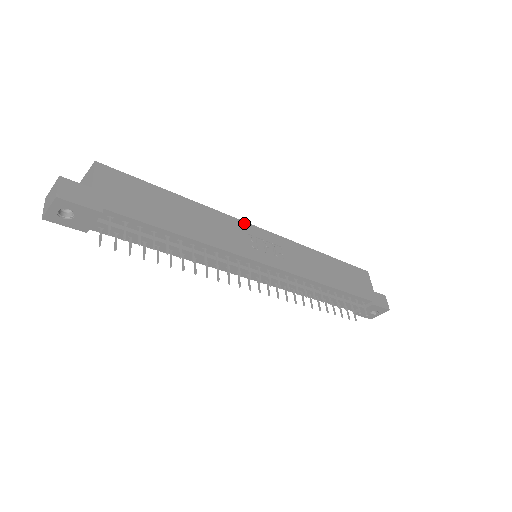
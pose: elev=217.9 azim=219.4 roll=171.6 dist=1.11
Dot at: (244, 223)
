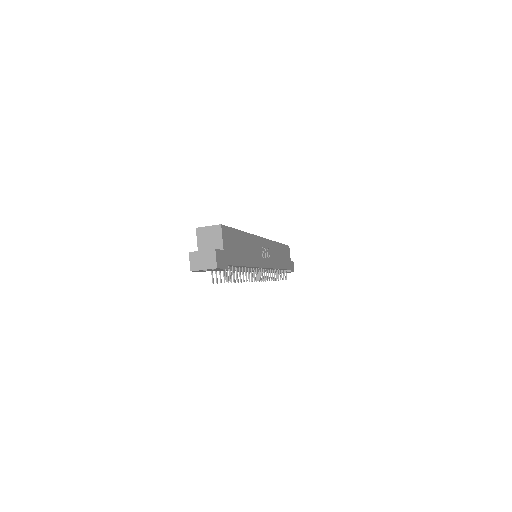
Dot at: (260, 238)
